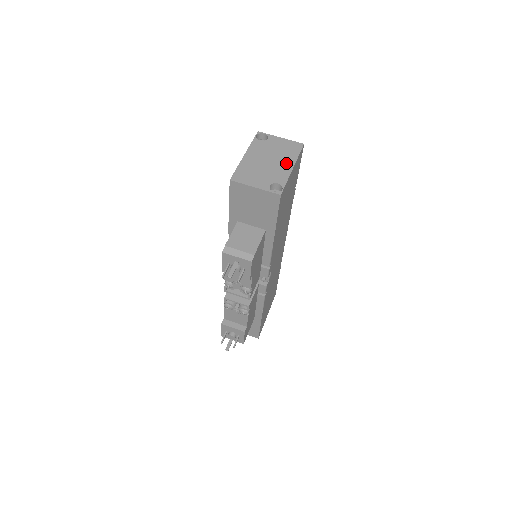
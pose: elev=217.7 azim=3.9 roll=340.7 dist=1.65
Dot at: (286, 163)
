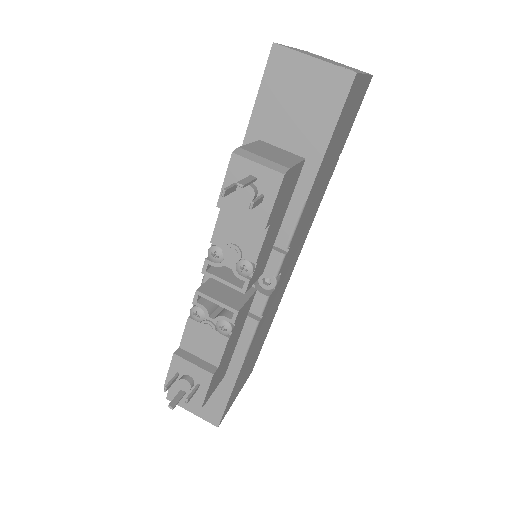
Dot at: (354, 69)
